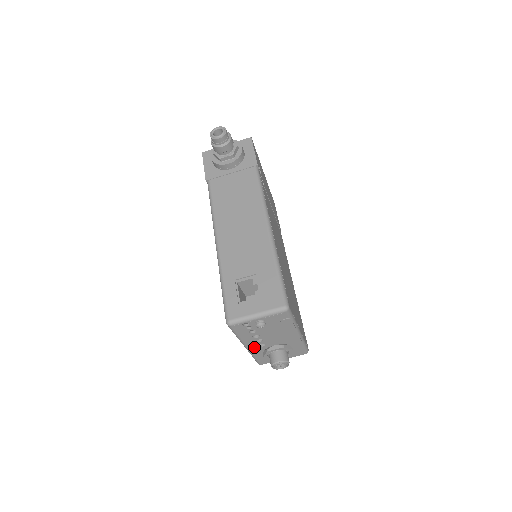
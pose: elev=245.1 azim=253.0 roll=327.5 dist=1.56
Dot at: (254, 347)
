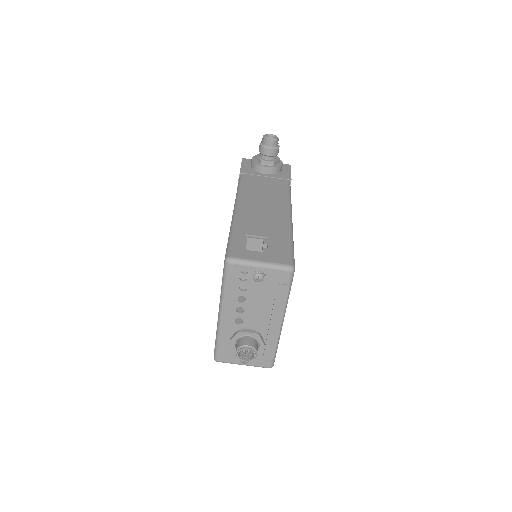
Dot at: (229, 320)
